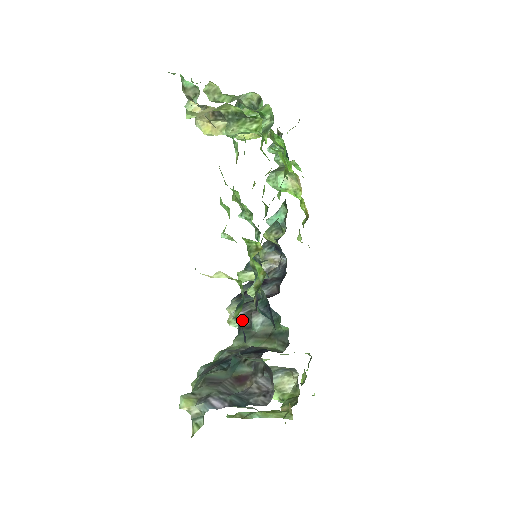
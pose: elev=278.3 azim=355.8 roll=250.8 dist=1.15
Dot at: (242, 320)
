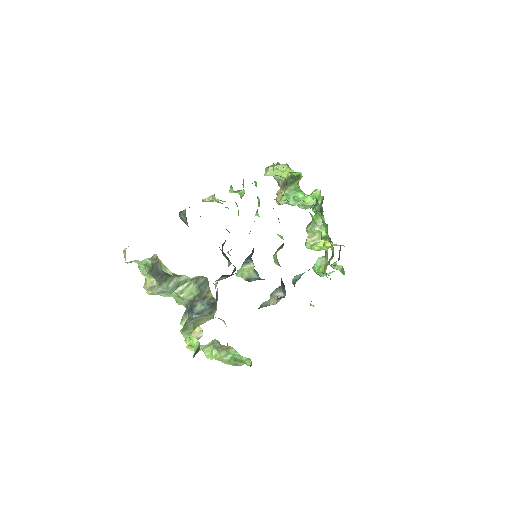
Dot at: occluded
